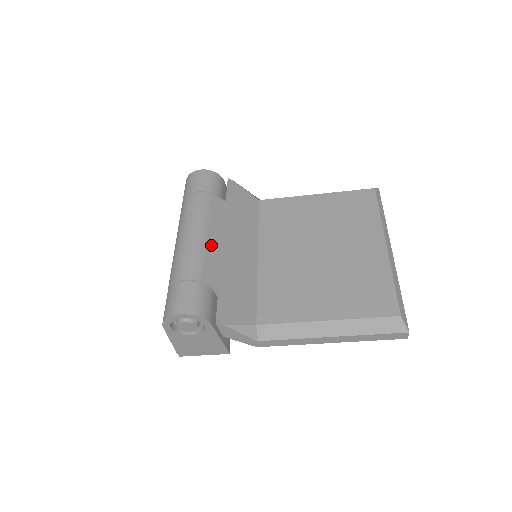
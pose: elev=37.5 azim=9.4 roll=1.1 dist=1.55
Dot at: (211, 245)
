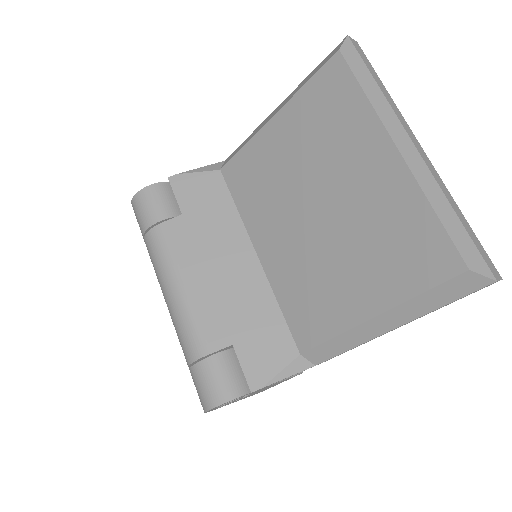
Dot at: (196, 295)
